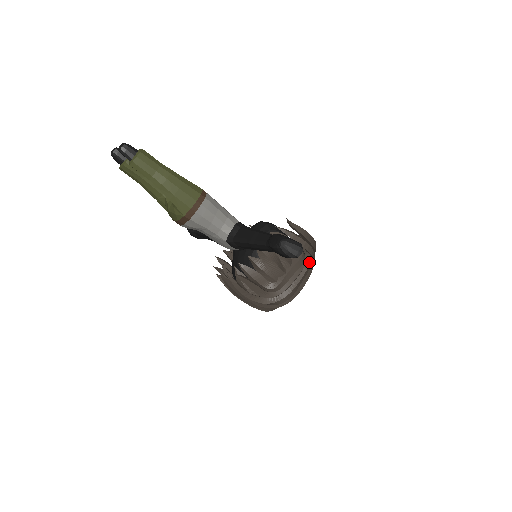
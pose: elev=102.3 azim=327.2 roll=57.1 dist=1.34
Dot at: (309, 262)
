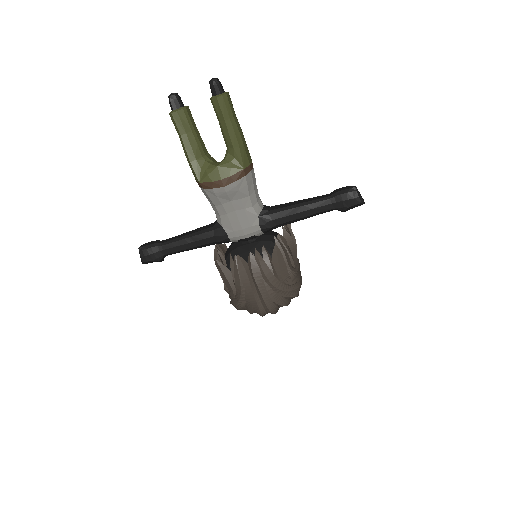
Dot at: occluded
